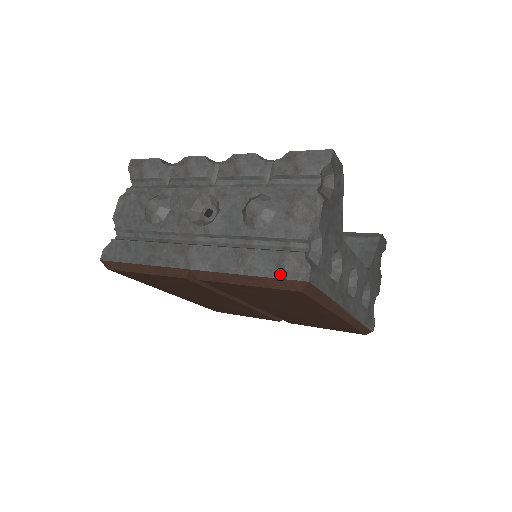
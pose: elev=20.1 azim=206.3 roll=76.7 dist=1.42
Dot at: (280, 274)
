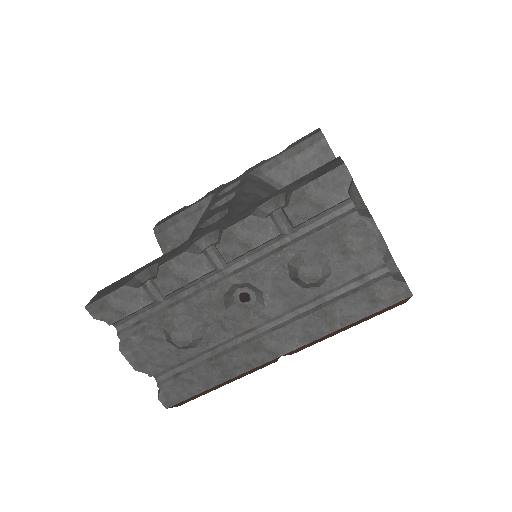
Dot at: (380, 306)
